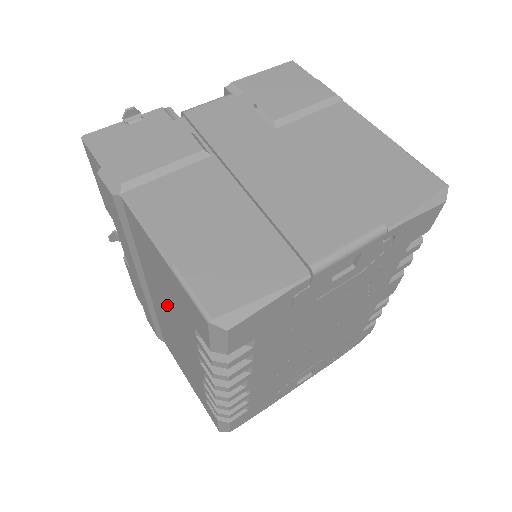
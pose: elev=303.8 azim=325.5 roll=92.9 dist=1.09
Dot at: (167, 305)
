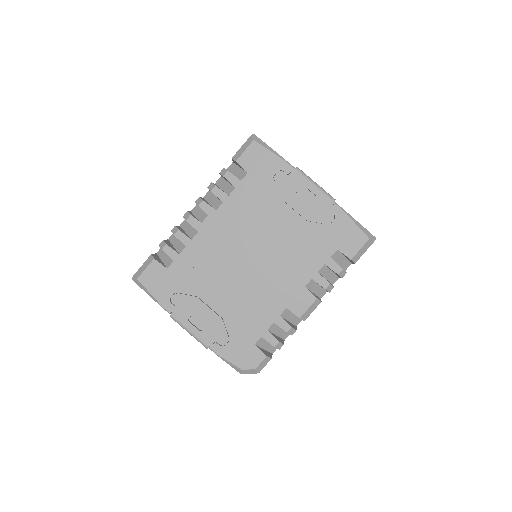
Dot at: occluded
